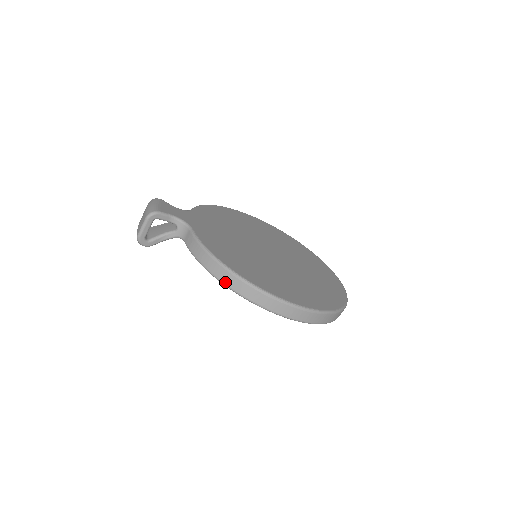
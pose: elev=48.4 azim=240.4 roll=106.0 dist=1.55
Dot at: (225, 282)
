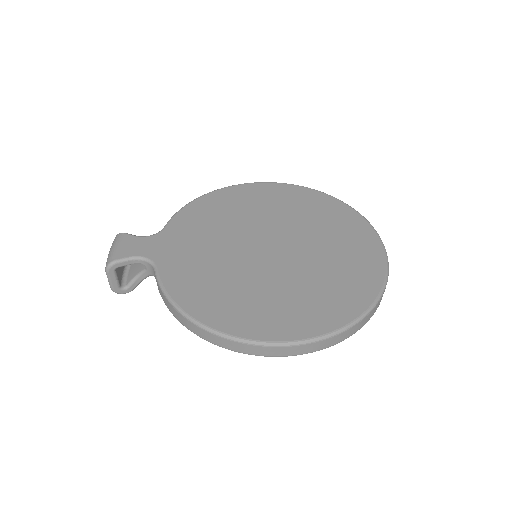
Dot at: (198, 335)
